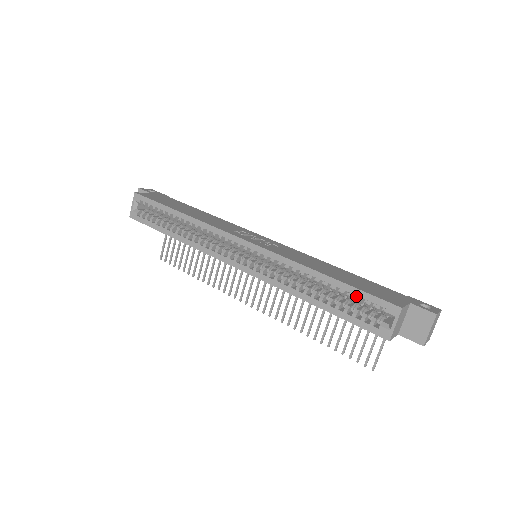
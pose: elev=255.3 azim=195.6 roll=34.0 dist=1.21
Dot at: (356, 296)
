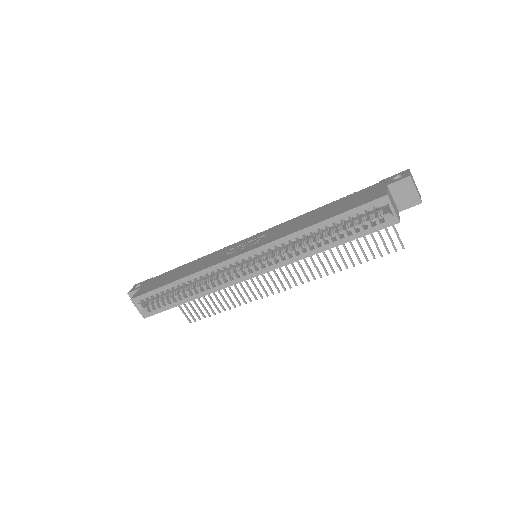
Dot at: (350, 216)
